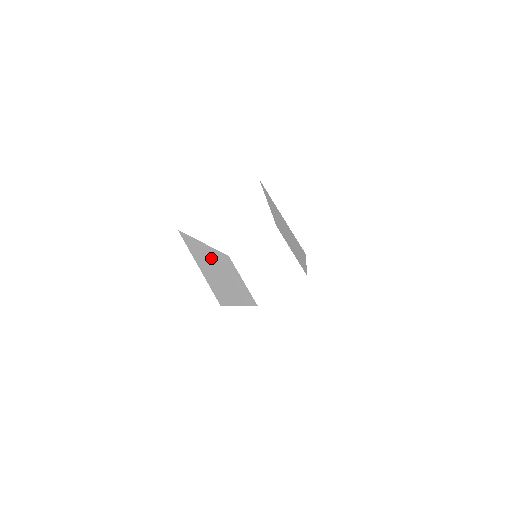
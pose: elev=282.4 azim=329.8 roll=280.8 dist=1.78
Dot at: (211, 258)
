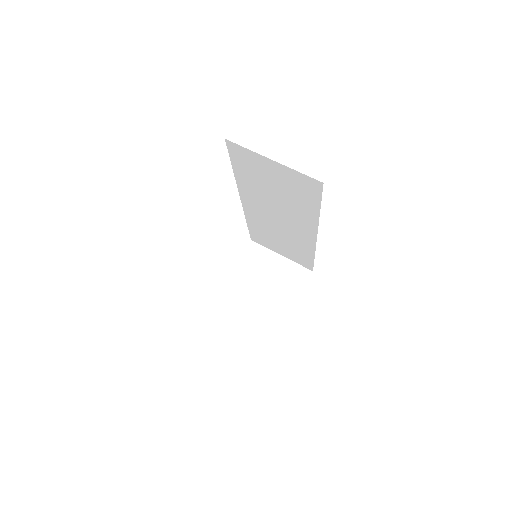
Dot at: occluded
